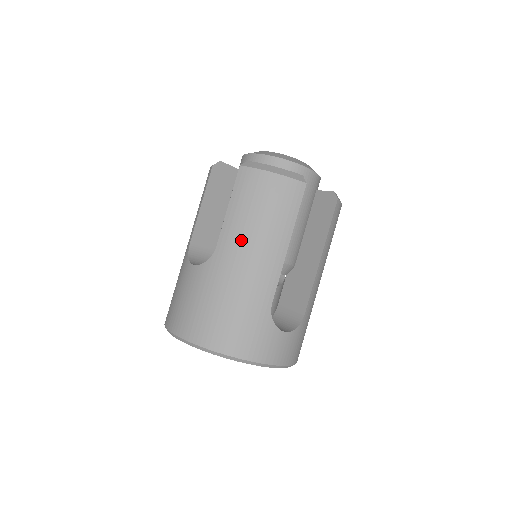
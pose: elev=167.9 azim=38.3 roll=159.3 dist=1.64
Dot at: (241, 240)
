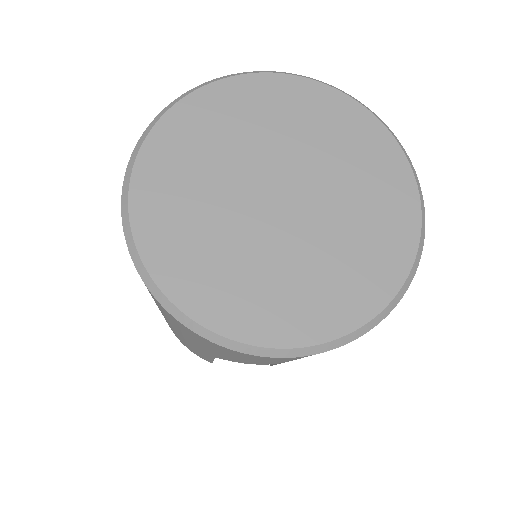
Dot at: occluded
